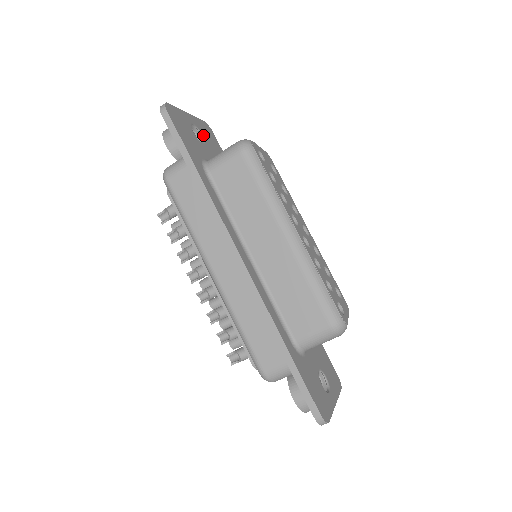
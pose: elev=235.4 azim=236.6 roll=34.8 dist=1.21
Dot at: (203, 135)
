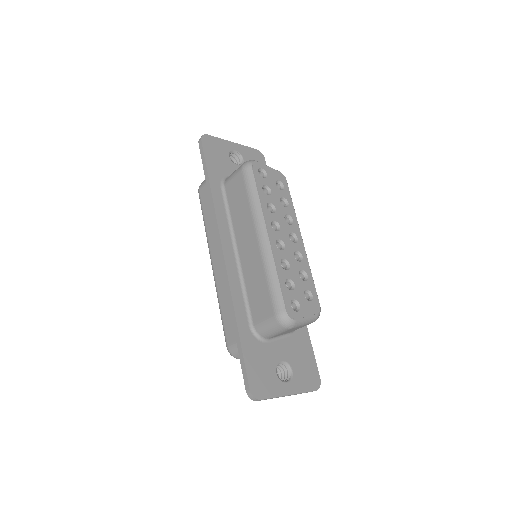
Dot at: (244, 159)
